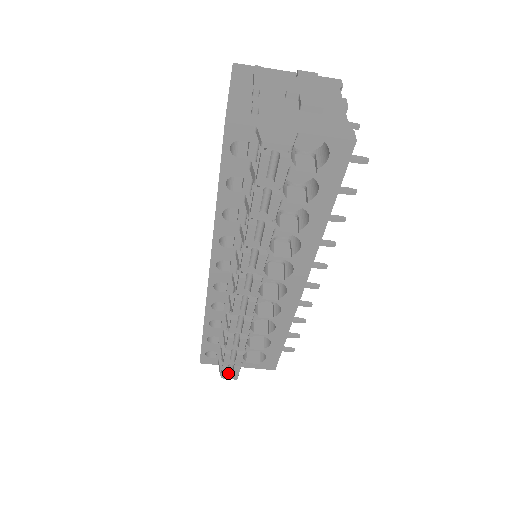
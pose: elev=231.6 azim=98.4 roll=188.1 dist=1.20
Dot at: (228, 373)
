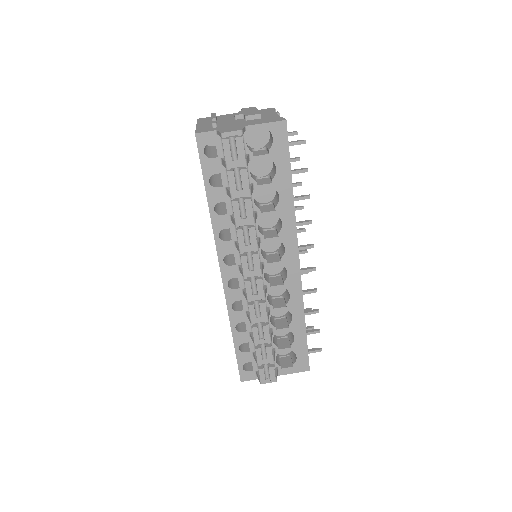
Dot at: (266, 378)
